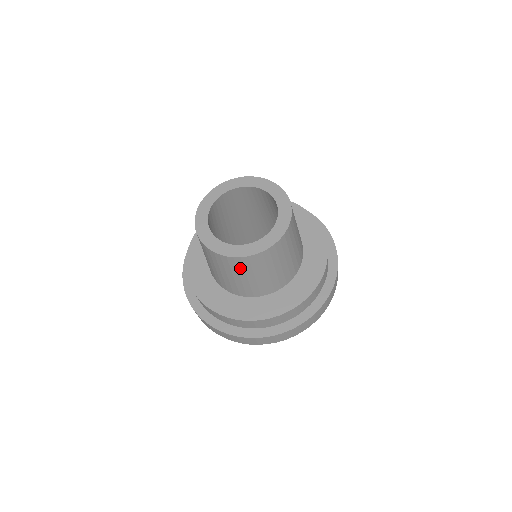
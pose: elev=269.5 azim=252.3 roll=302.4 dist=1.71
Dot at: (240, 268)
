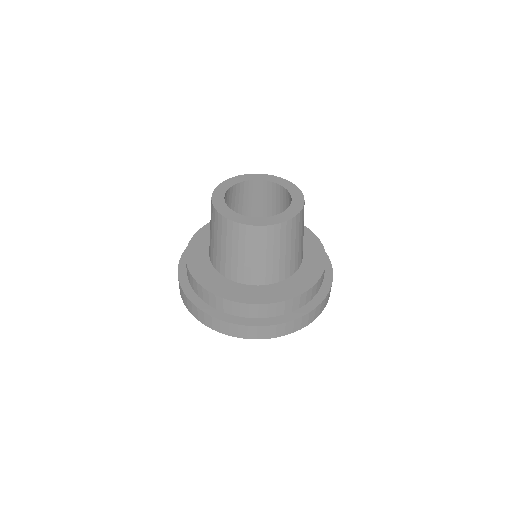
Dot at: (255, 242)
